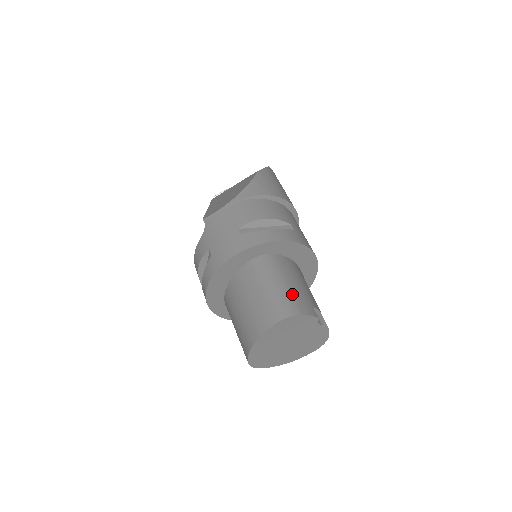
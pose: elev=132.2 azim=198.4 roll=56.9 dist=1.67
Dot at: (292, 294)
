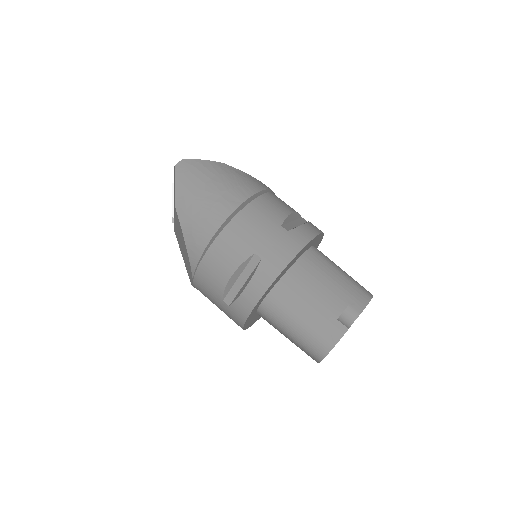
Dot at: (311, 331)
